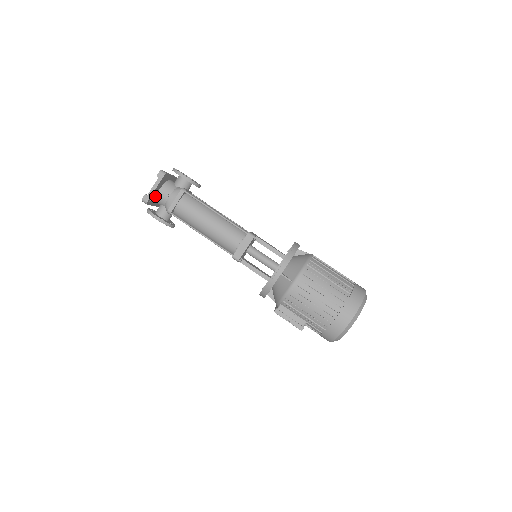
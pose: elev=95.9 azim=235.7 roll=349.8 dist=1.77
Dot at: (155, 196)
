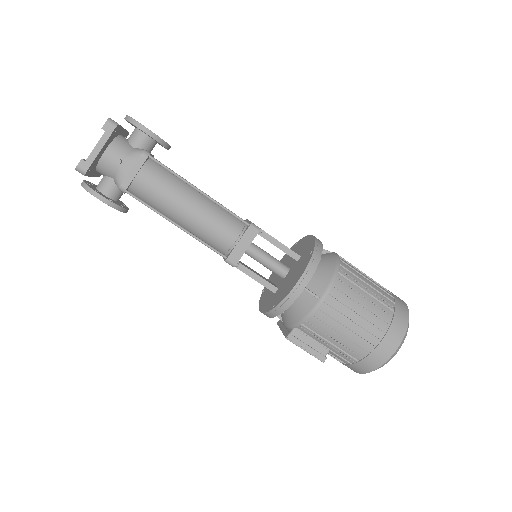
Dot at: (97, 161)
